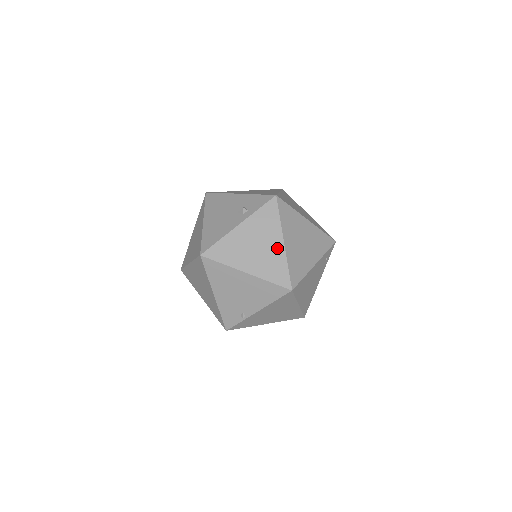
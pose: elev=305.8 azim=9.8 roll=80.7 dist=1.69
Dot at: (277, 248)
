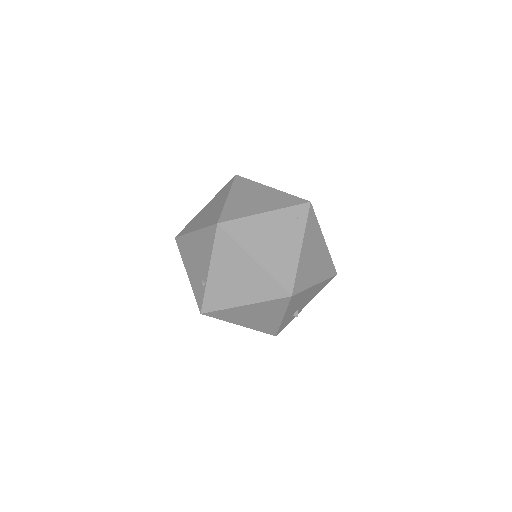
Dot at: (221, 203)
